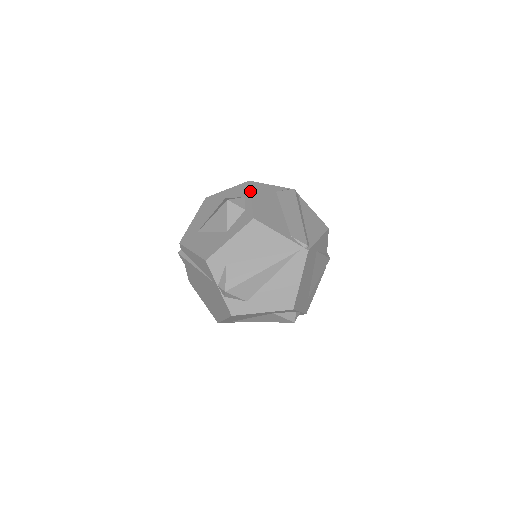
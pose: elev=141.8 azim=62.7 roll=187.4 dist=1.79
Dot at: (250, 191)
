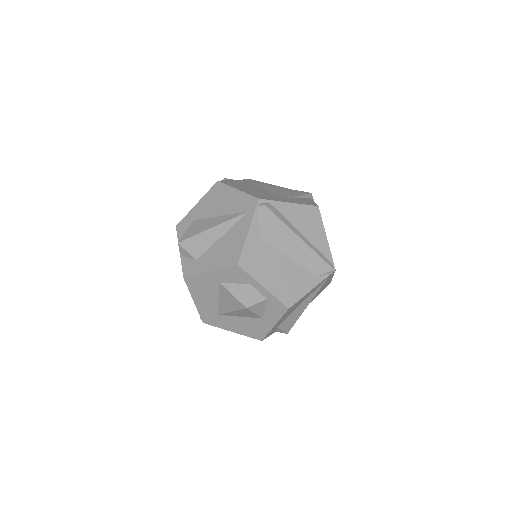
Dot at: (253, 279)
